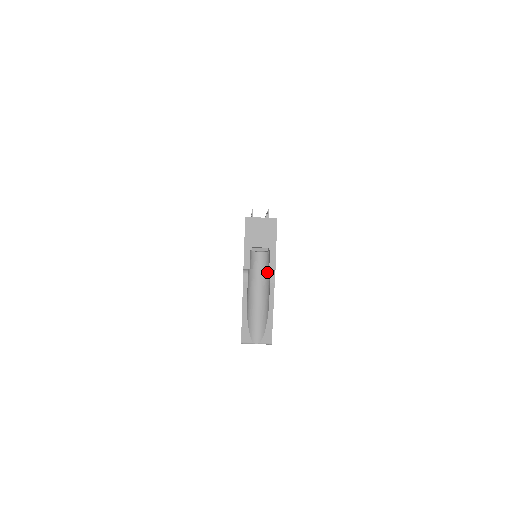
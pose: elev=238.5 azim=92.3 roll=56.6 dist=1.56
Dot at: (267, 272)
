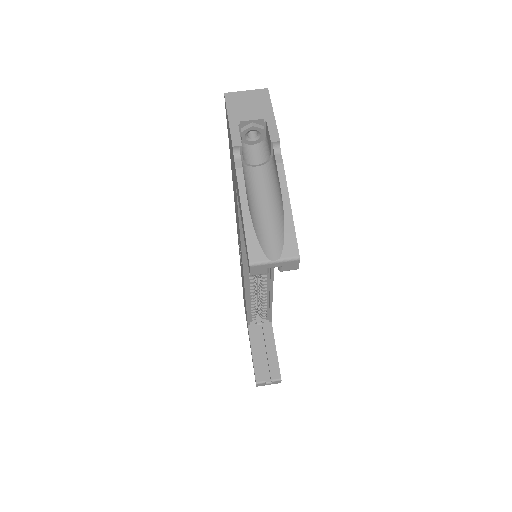
Dot at: (269, 163)
